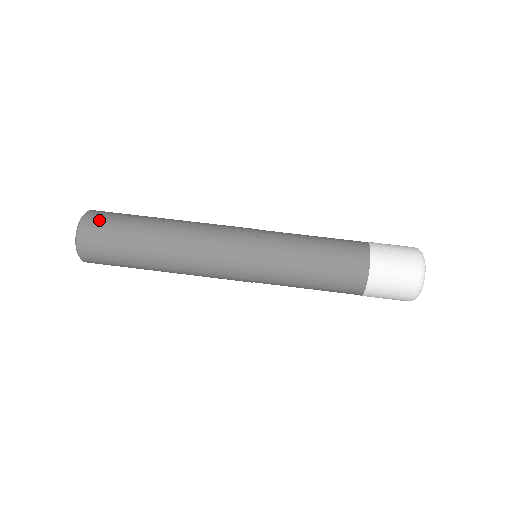
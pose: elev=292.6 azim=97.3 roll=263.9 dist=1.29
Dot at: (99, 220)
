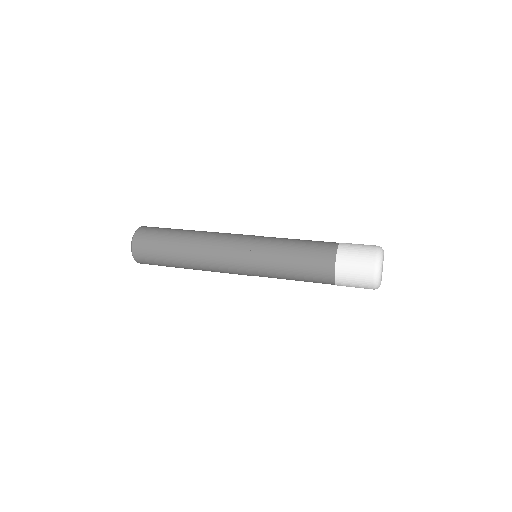
Dot at: (148, 230)
